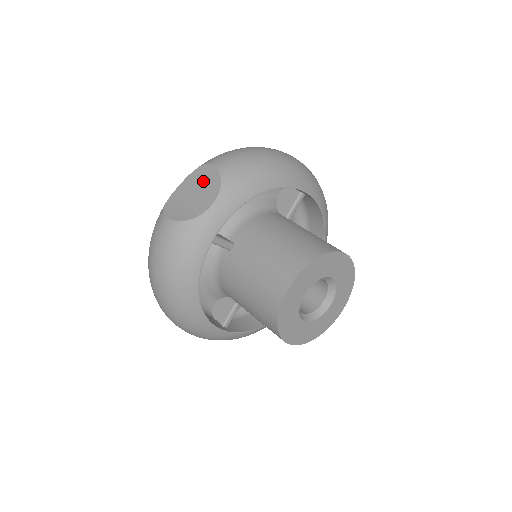
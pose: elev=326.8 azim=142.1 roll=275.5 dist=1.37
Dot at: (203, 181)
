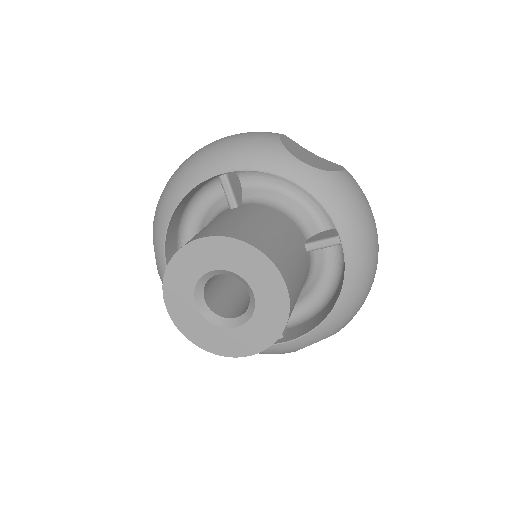
Dot at: occluded
